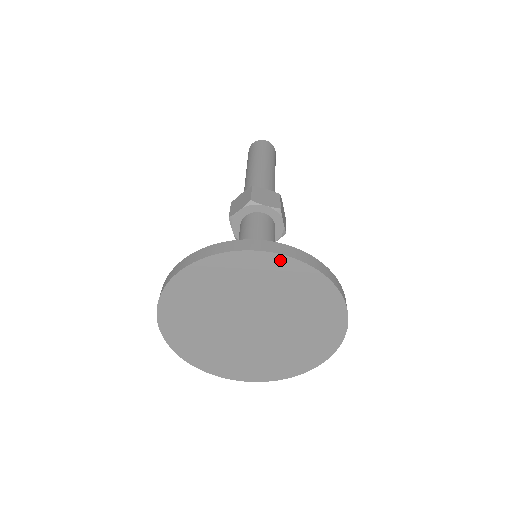
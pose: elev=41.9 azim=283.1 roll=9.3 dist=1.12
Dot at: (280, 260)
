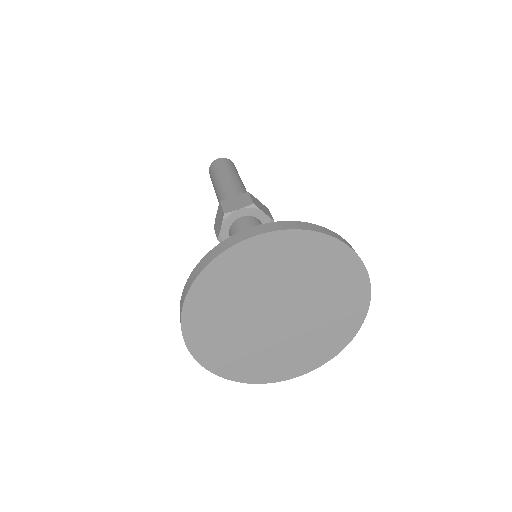
Dot at: (255, 242)
